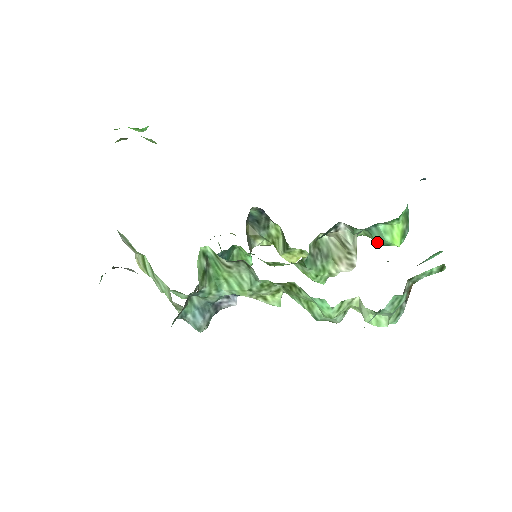
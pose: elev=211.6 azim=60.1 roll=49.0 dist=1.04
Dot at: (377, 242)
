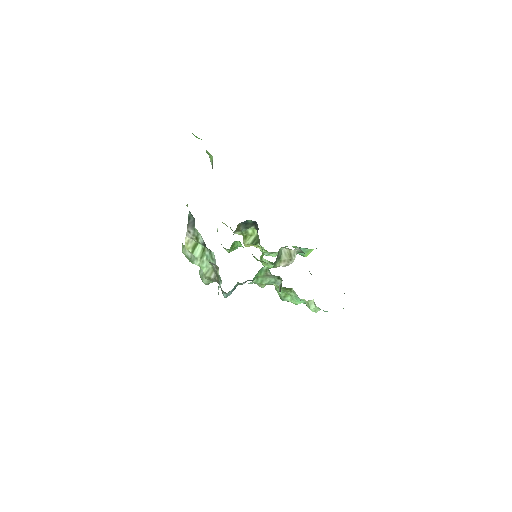
Dot at: (298, 253)
